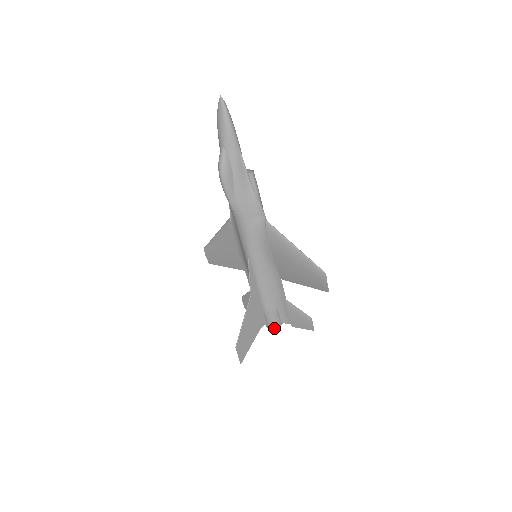
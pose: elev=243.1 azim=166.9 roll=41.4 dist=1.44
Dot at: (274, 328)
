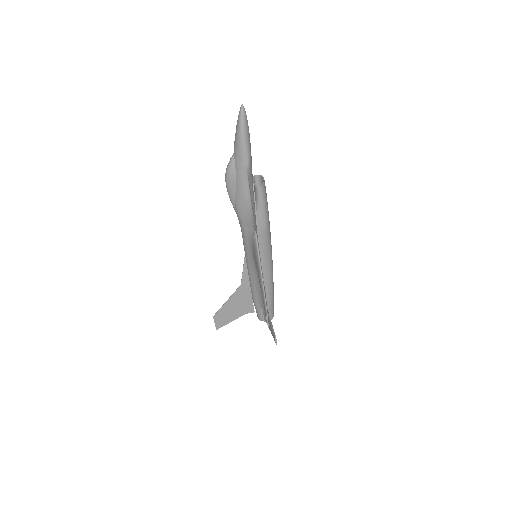
Dot at: (260, 320)
